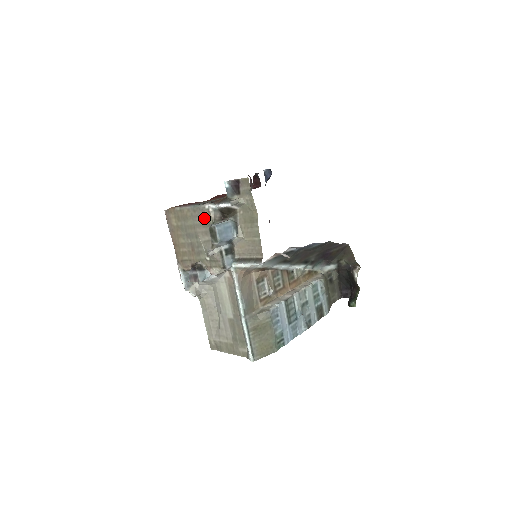
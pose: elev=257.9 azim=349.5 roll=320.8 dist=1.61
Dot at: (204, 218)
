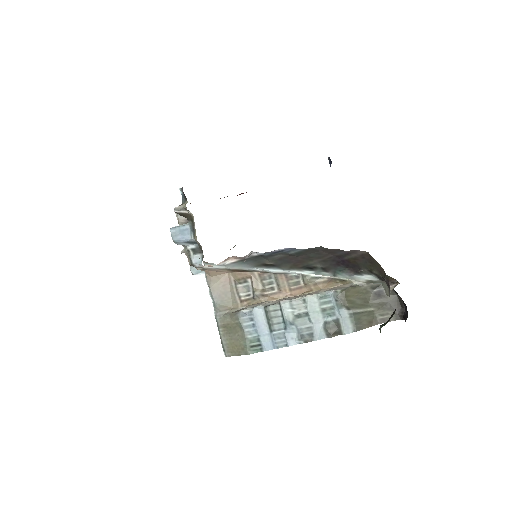
Dot at: occluded
